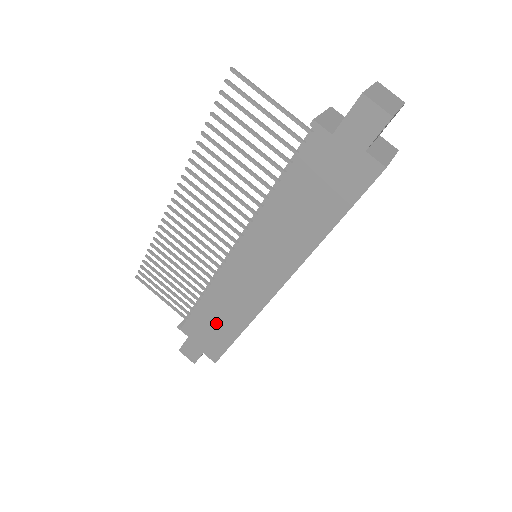
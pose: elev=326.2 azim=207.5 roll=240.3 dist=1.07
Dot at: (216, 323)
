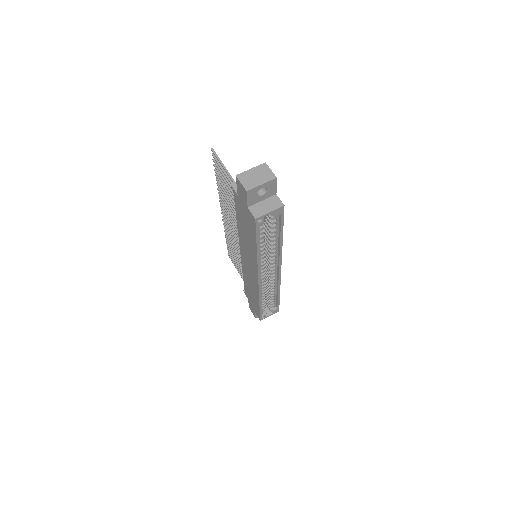
Dot at: (251, 294)
